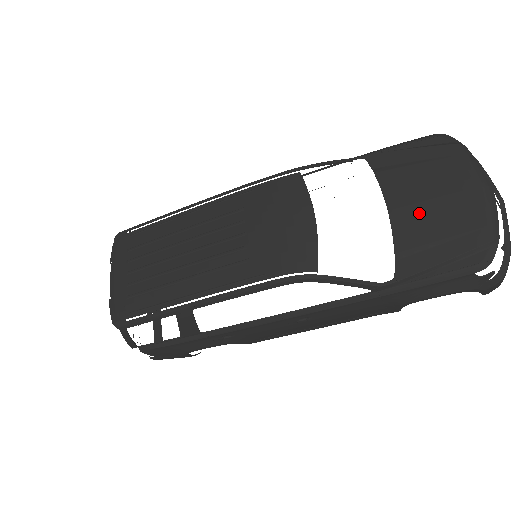
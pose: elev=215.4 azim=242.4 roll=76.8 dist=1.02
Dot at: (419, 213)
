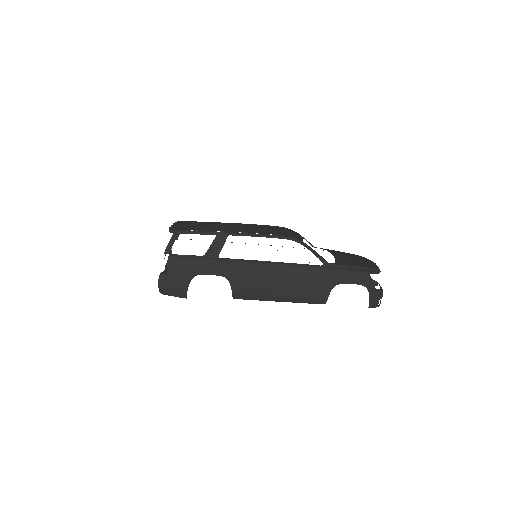
Dot at: (346, 257)
